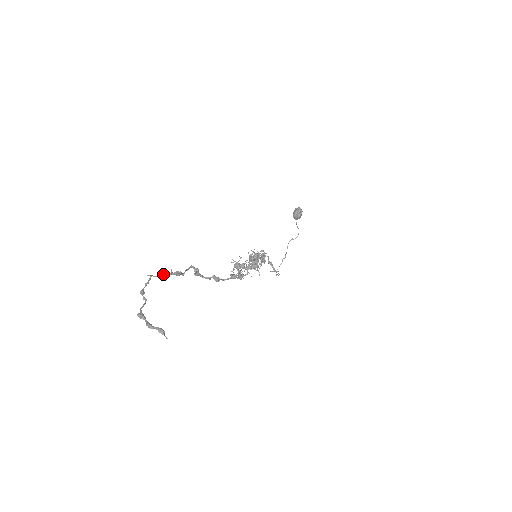
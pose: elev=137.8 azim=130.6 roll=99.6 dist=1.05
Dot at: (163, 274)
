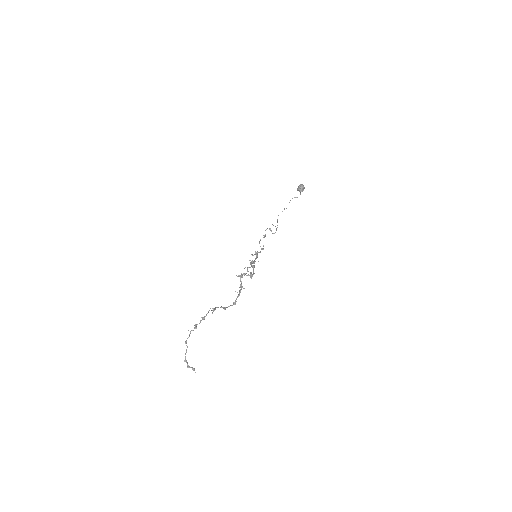
Dot at: (196, 325)
